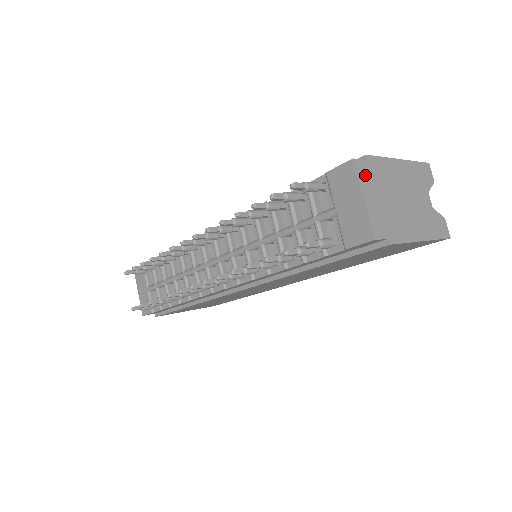
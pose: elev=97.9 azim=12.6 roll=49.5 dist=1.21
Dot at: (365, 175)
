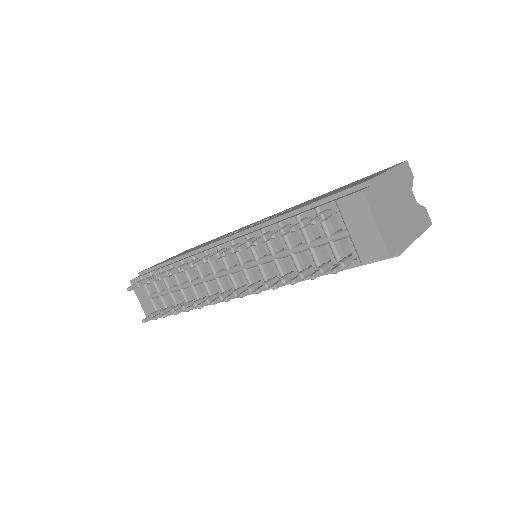
Dot at: (372, 201)
